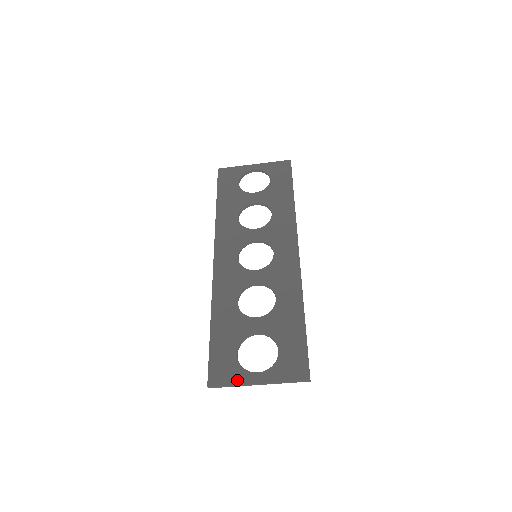
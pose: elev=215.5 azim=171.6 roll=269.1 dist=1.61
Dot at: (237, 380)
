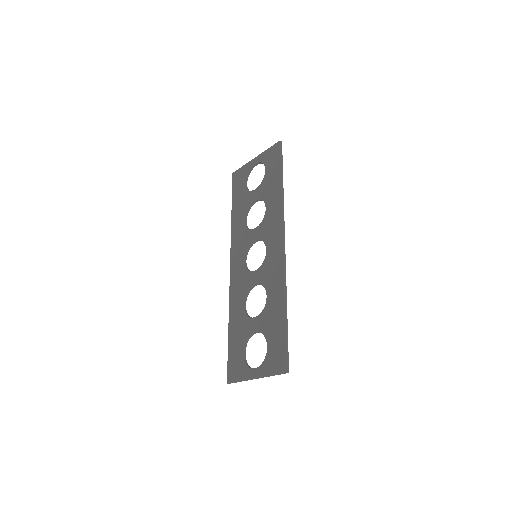
Dot at: (243, 376)
